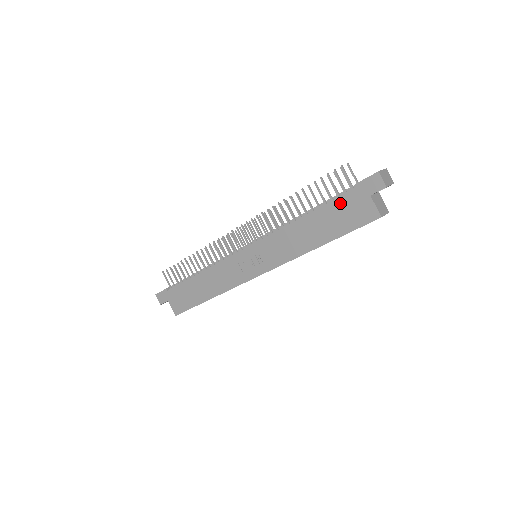
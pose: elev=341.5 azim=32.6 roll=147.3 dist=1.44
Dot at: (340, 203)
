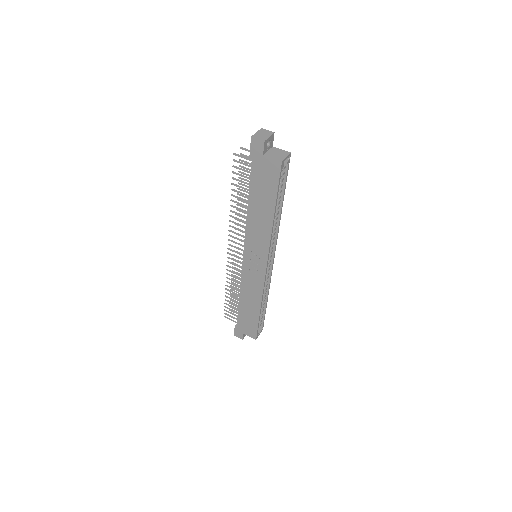
Dot at: (255, 177)
